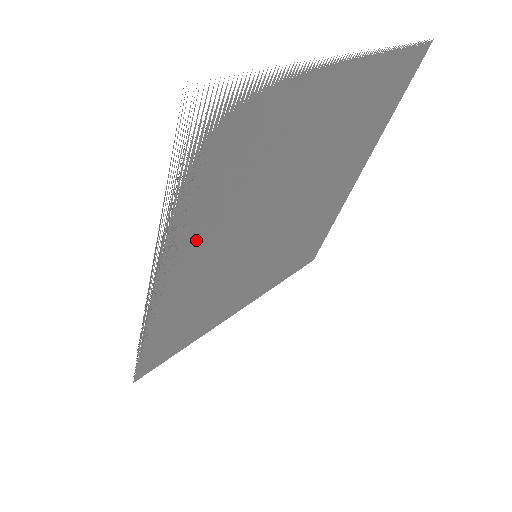
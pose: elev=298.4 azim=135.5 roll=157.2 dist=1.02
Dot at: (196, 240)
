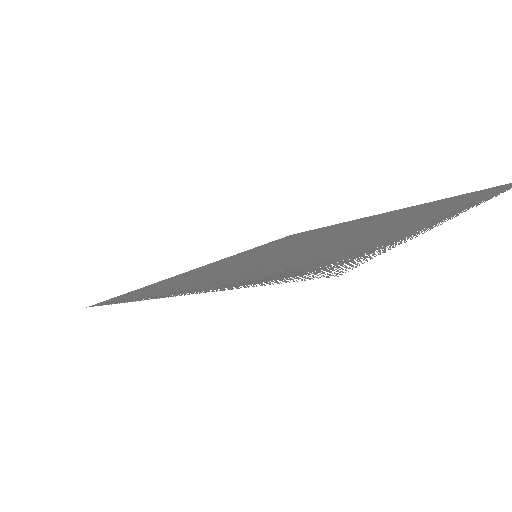
Dot at: occluded
